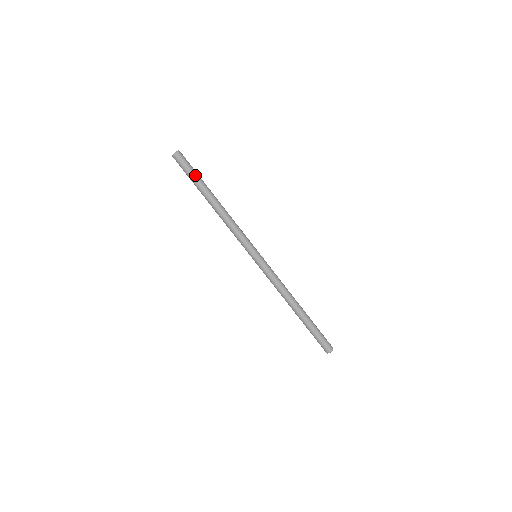
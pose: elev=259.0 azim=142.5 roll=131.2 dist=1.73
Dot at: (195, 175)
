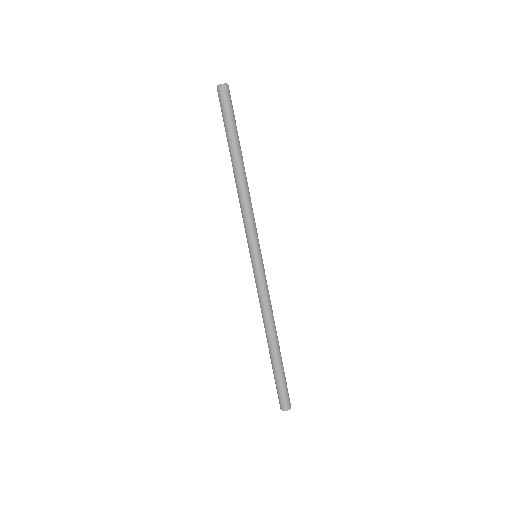
Dot at: (233, 123)
